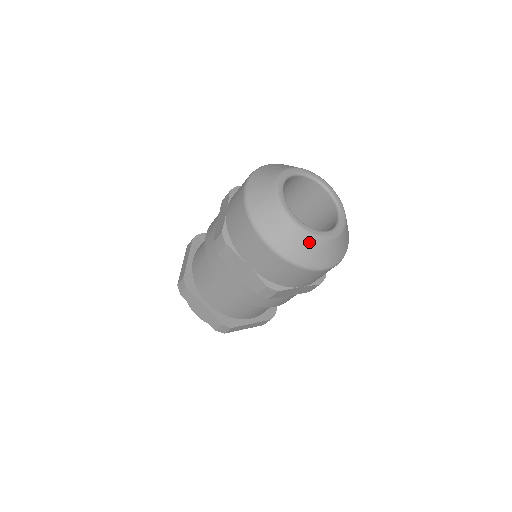
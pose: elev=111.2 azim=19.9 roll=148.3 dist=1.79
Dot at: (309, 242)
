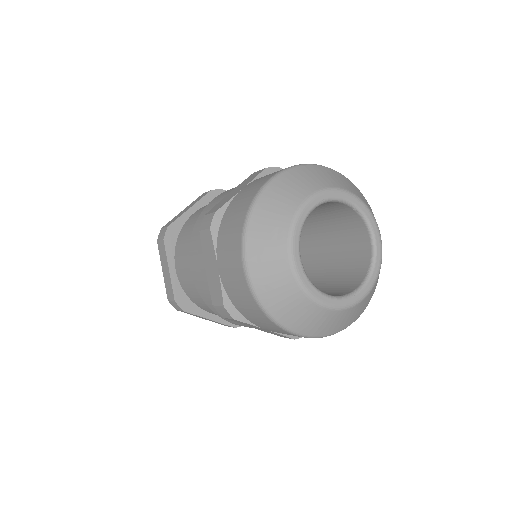
Dot at: (347, 313)
